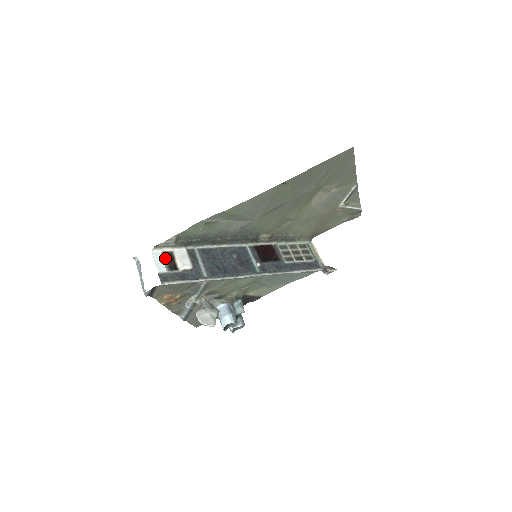
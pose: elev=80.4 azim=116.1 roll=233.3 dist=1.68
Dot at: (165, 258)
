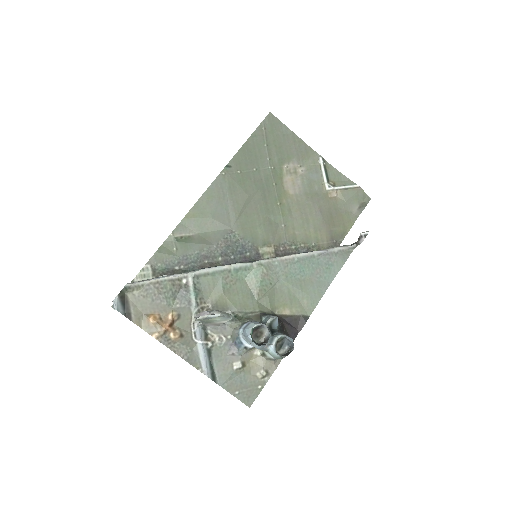
Dot at: occluded
